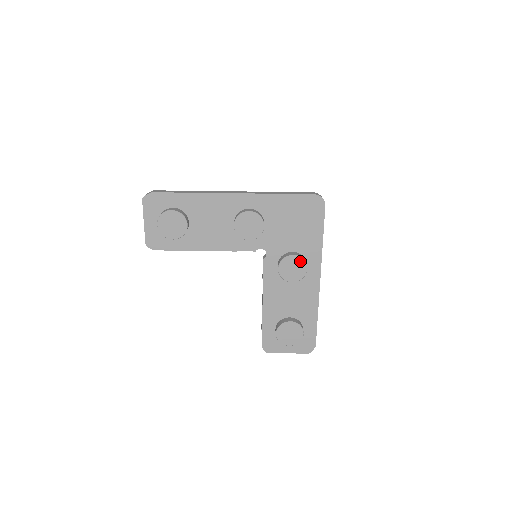
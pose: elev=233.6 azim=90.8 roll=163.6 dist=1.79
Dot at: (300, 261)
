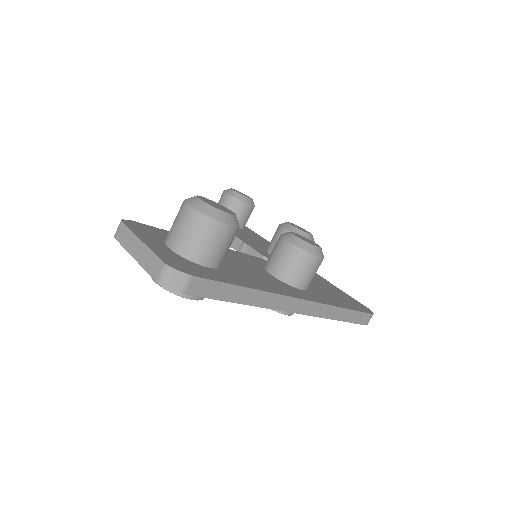
Dot at: occluded
